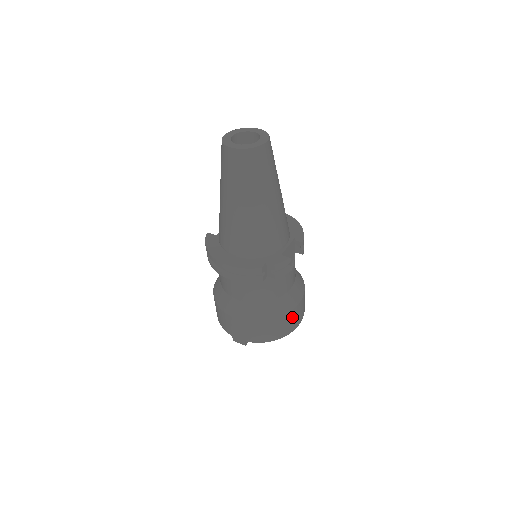
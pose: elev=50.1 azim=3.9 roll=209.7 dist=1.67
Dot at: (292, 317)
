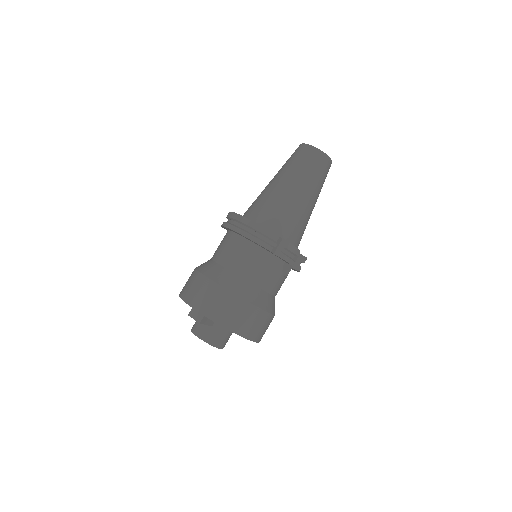
Dot at: (260, 320)
